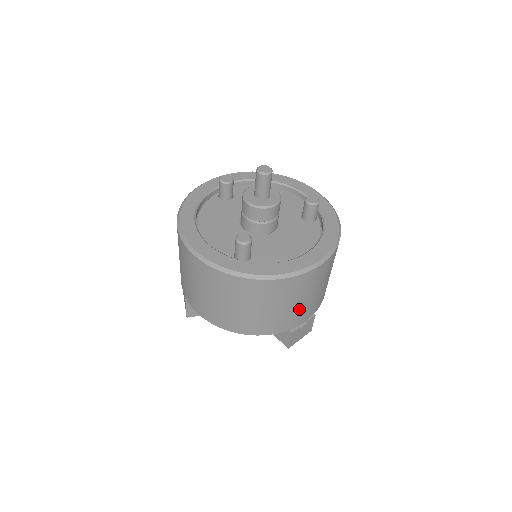
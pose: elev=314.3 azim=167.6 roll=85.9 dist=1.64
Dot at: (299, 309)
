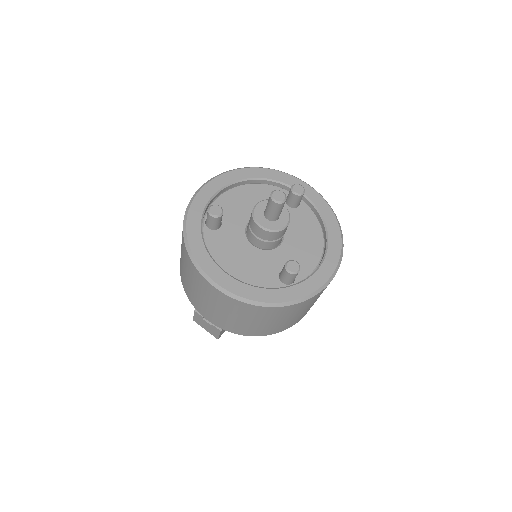
Dot at: occluded
